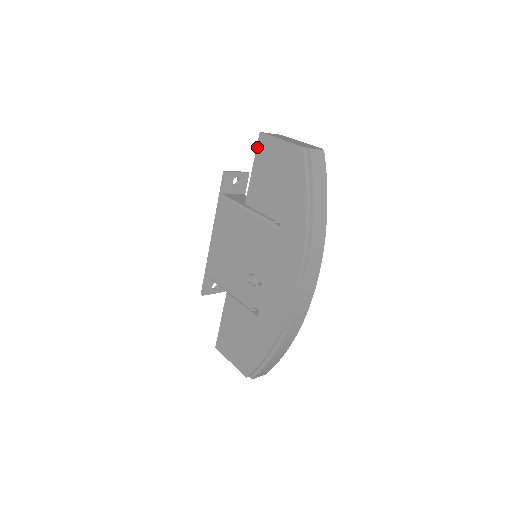
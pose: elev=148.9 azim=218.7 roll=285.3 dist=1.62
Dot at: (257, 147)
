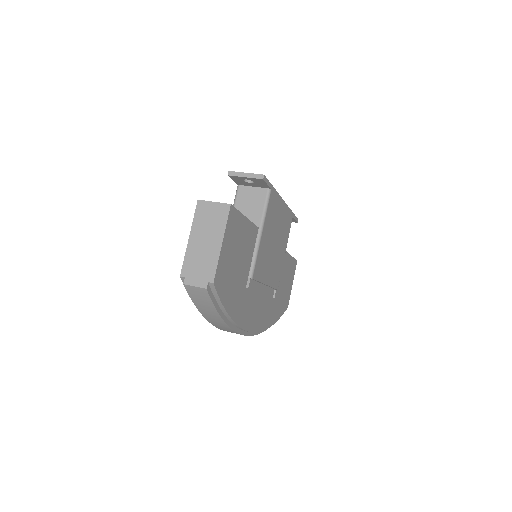
Dot at: occluded
